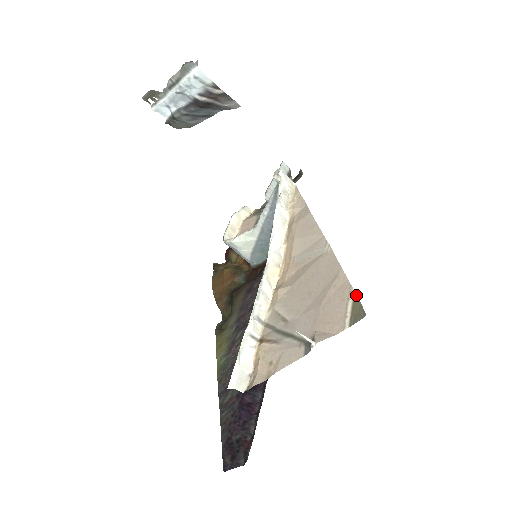
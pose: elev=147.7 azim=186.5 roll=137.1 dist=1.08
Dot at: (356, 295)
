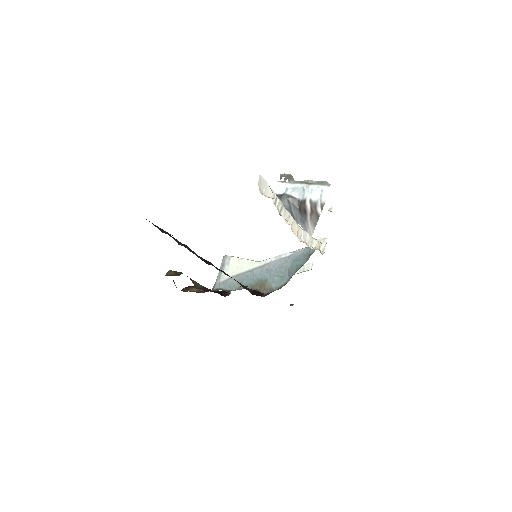
Dot at: occluded
